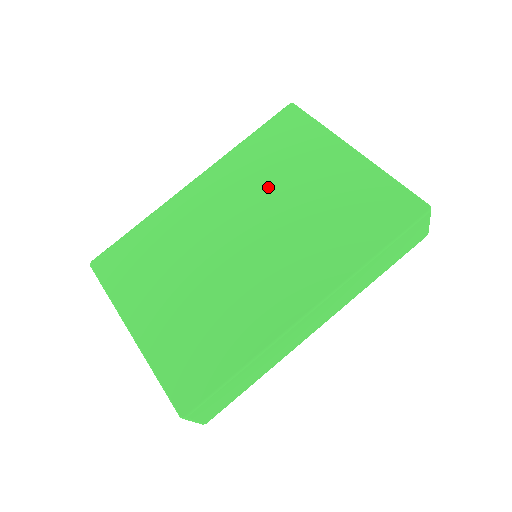
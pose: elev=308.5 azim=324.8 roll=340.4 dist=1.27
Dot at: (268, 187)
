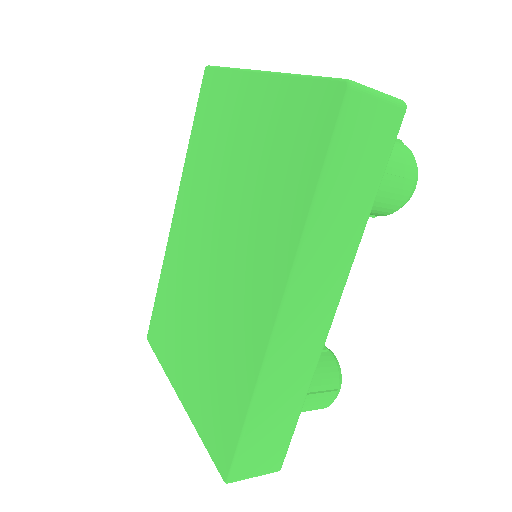
Dot at: (214, 181)
